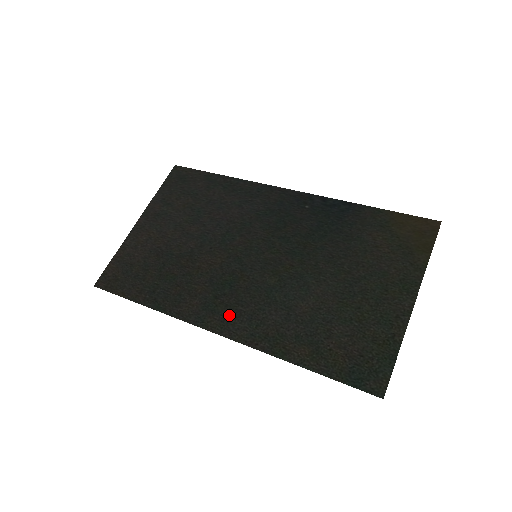
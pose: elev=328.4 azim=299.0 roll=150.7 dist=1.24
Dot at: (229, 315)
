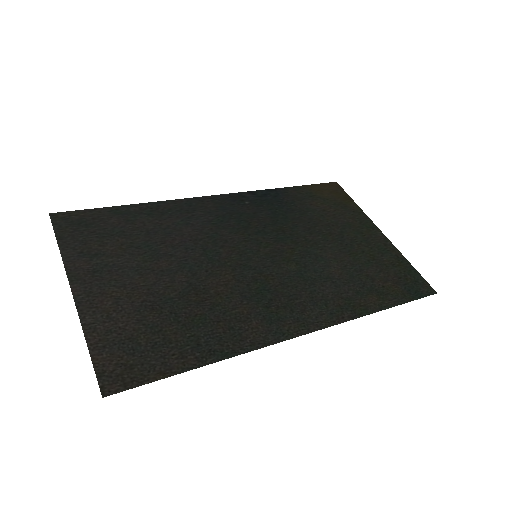
Dot at: (297, 312)
